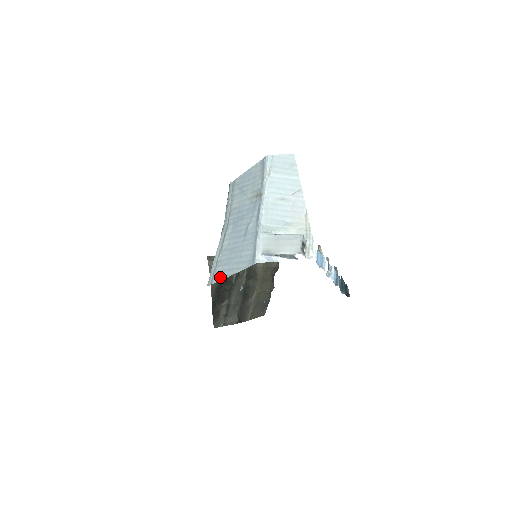
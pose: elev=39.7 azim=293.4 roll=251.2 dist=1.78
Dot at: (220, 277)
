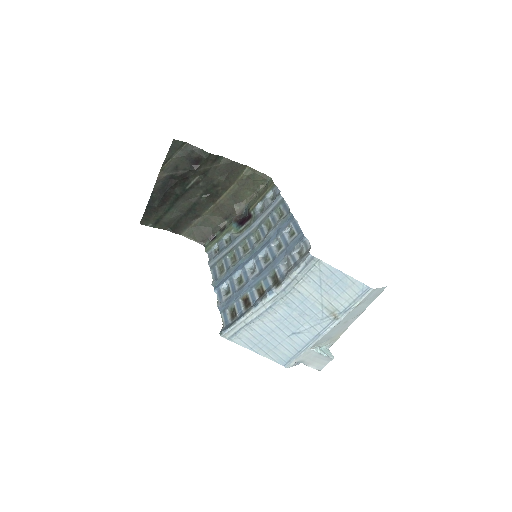
Dot at: (242, 343)
